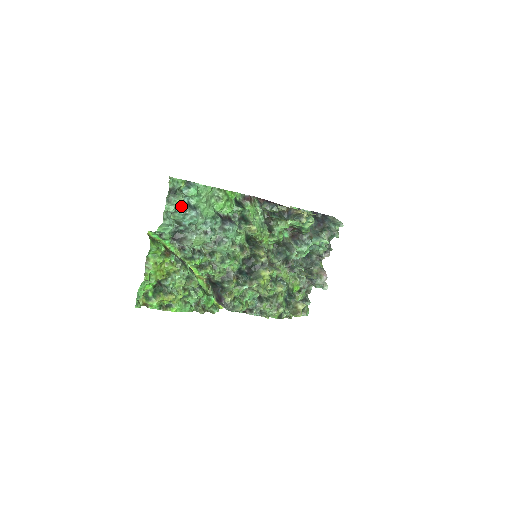
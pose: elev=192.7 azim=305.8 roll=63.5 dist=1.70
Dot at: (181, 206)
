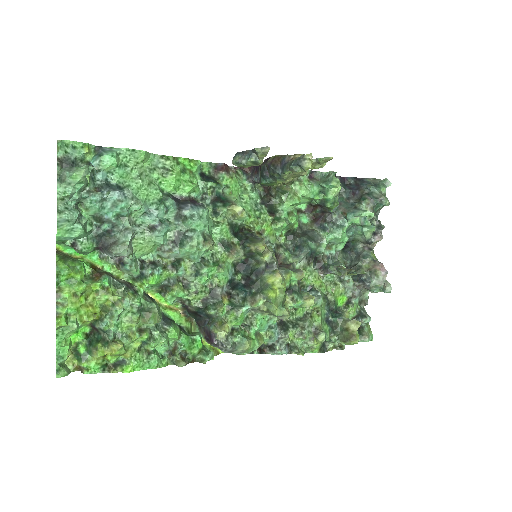
Dot at: (89, 186)
